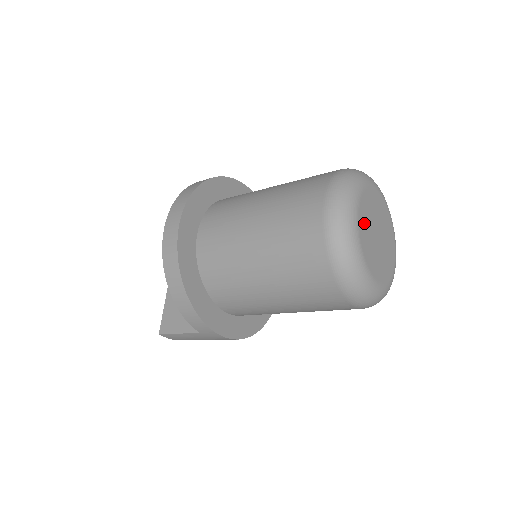
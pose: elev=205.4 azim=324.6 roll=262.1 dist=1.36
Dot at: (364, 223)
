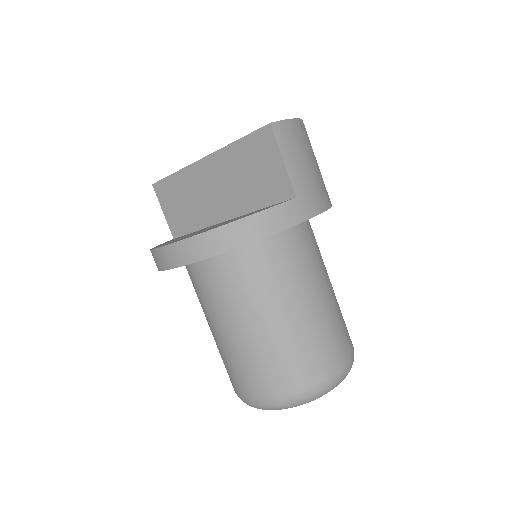
Dot at: occluded
